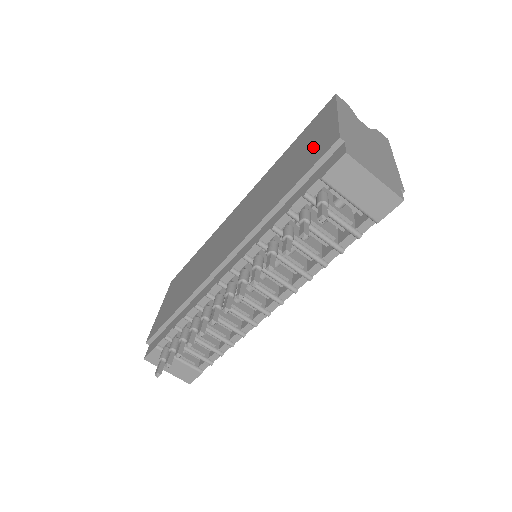
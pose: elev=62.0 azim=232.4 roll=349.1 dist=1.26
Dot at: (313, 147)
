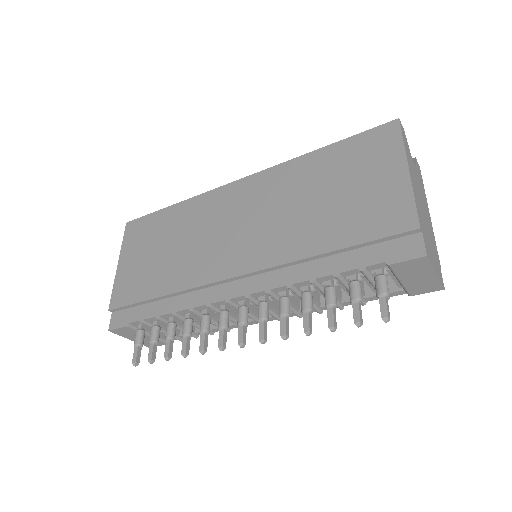
Dot at: (372, 199)
